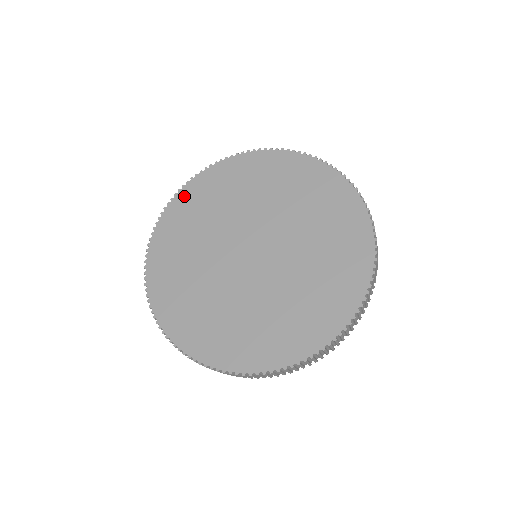
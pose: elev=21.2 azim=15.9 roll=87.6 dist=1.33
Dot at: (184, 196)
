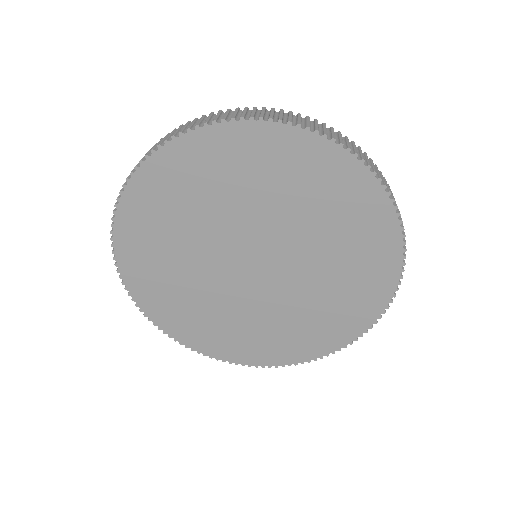
Dot at: (194, 145)
